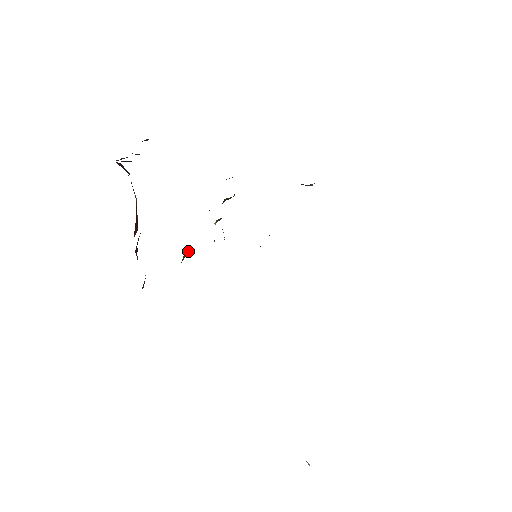
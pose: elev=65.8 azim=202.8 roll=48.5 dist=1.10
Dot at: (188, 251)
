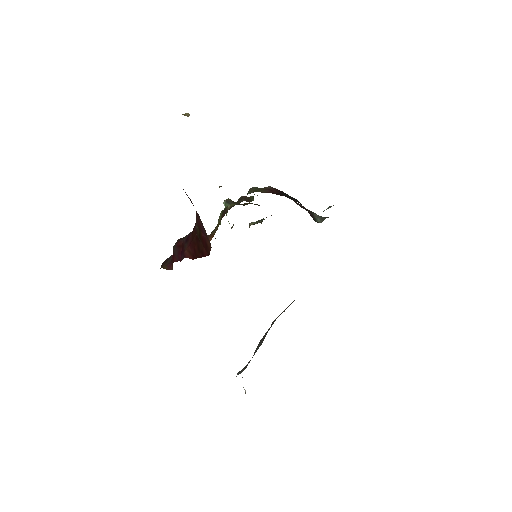
Dot at: occluded
